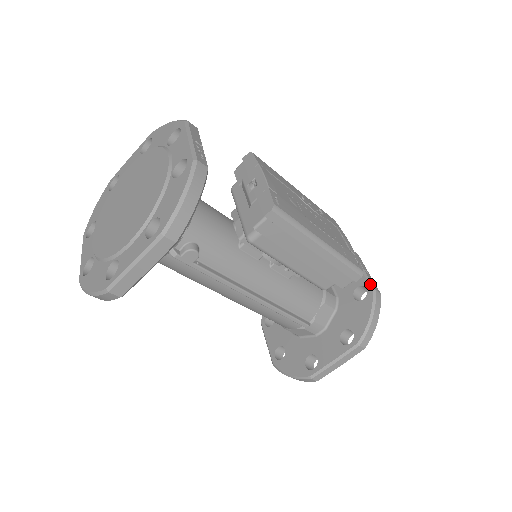
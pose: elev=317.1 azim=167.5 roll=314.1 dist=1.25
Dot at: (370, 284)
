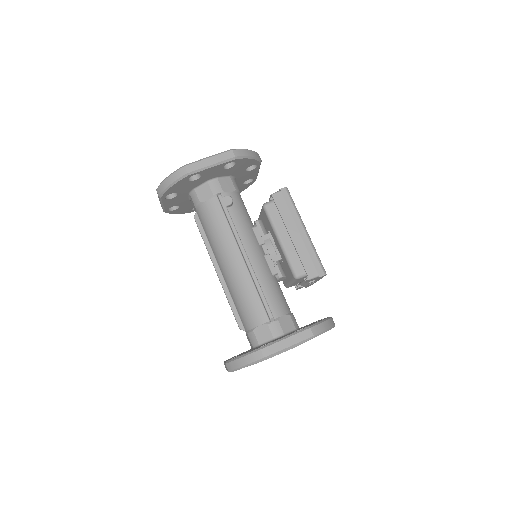
Dot at: occluded
